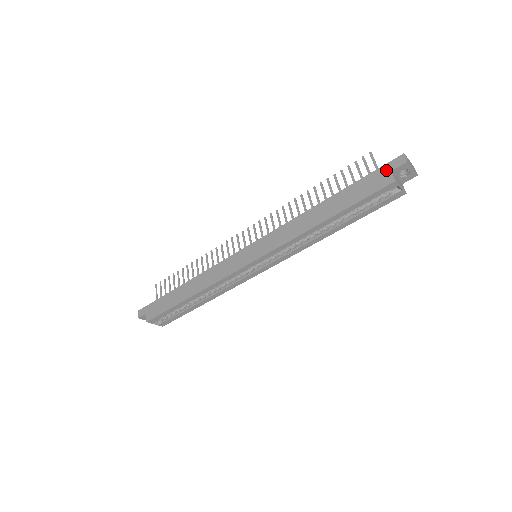
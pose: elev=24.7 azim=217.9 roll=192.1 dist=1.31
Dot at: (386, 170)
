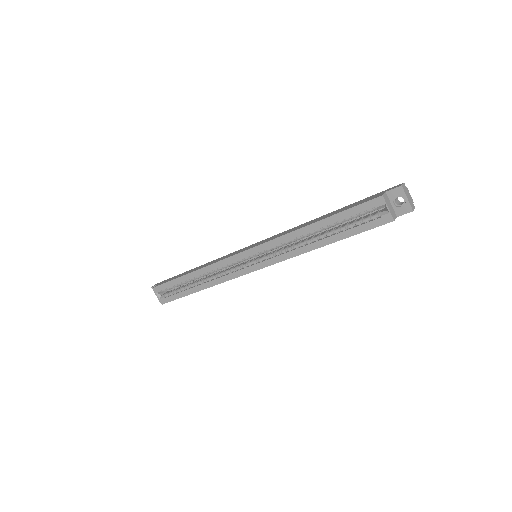
Dot at: (383, 192)
